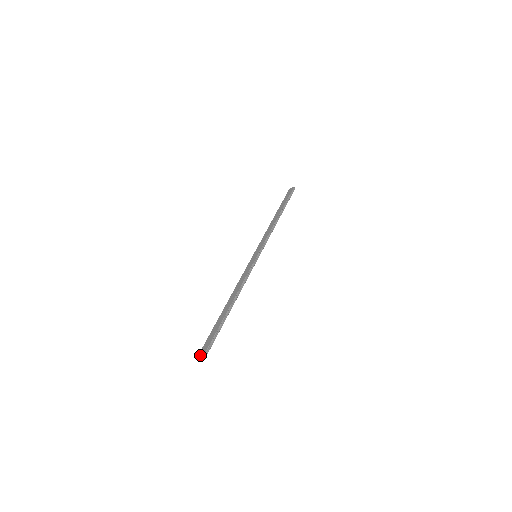
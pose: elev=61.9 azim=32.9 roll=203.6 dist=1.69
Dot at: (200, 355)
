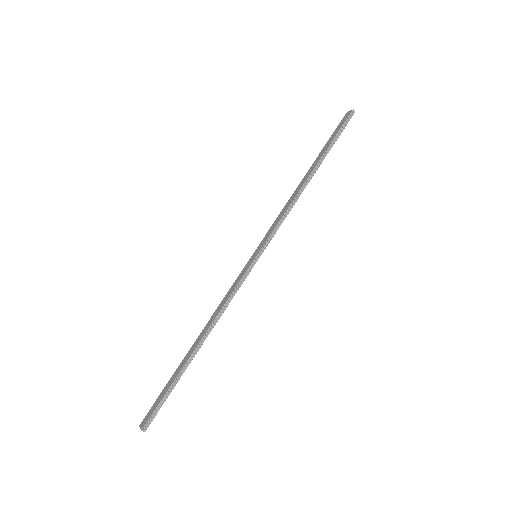
Dot at: (142, 423)
